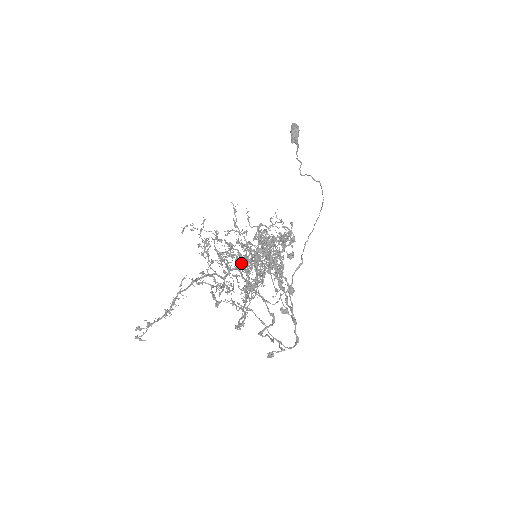
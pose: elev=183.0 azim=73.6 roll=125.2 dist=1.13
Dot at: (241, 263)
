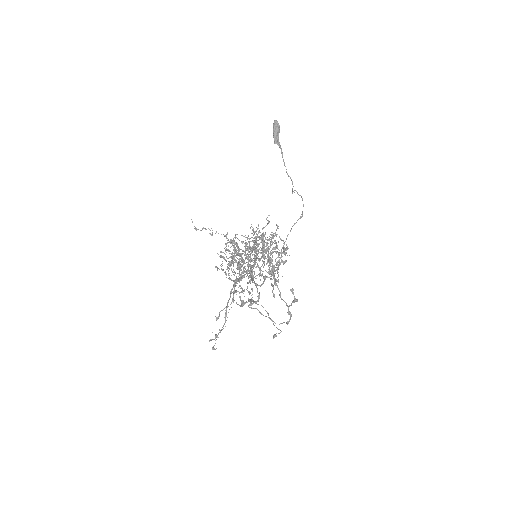
Dot at: (244, 260)
